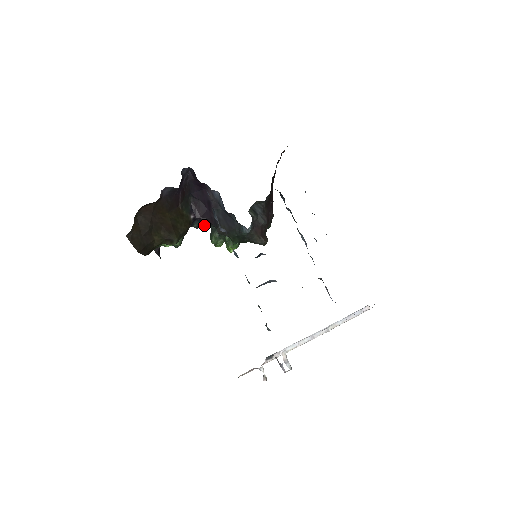
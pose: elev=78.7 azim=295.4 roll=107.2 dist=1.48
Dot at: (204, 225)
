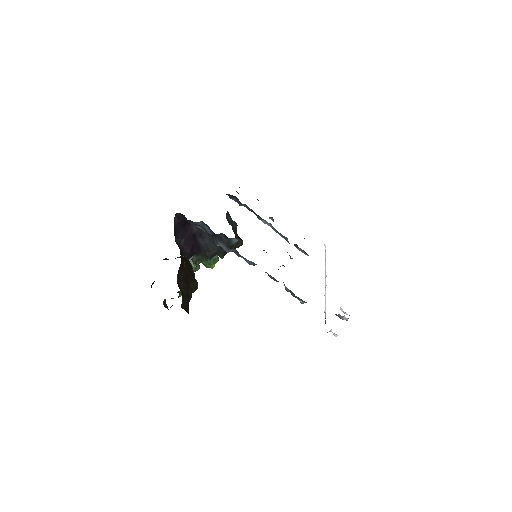
Dot at: (189, 258)
